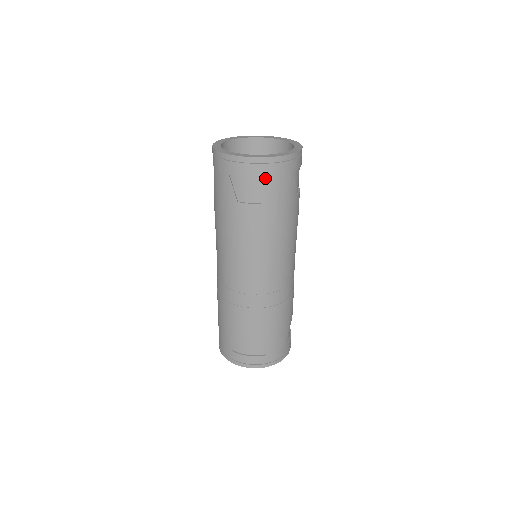
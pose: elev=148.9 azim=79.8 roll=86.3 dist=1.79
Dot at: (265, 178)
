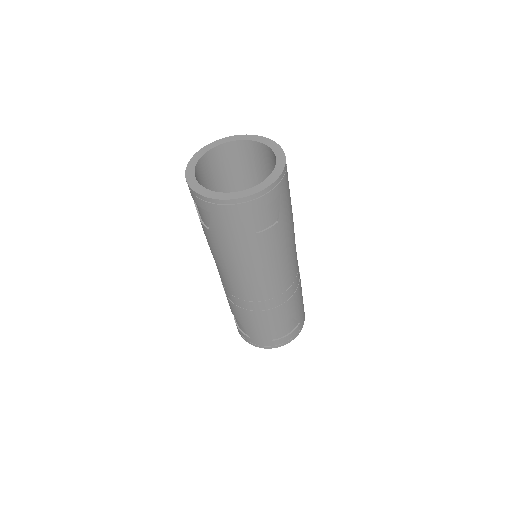
Dot at: (208, 211)
